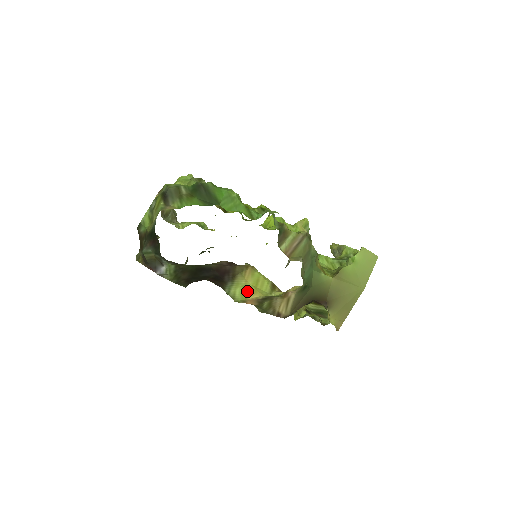
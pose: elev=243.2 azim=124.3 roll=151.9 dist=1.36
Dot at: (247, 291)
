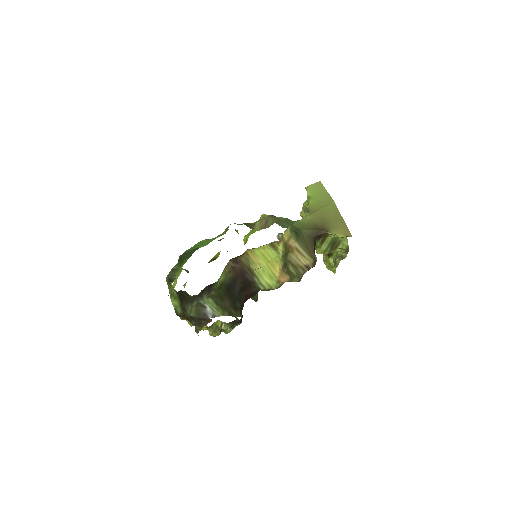
Dot at: (269, 272)
